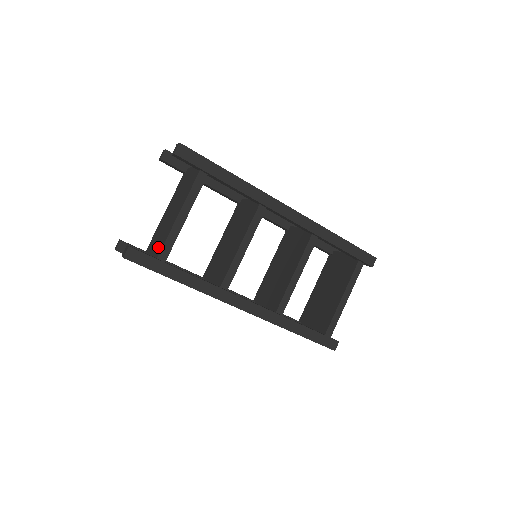
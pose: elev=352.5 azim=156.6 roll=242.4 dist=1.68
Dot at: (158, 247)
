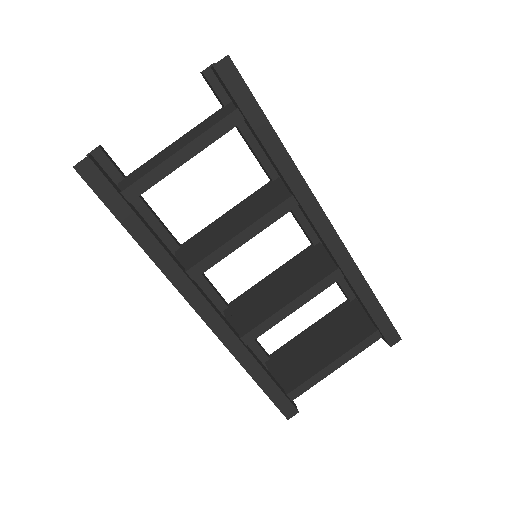
Dot at: (133, 179)
